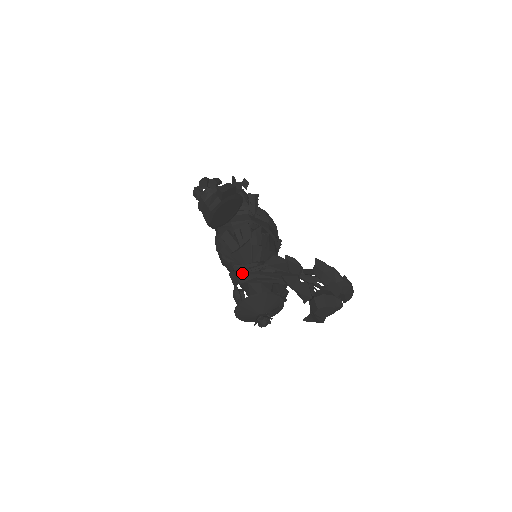
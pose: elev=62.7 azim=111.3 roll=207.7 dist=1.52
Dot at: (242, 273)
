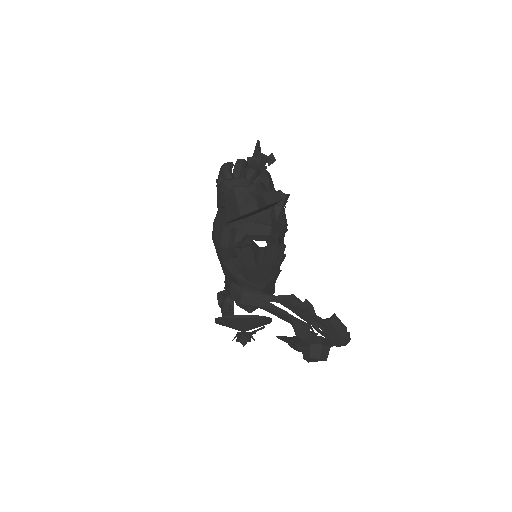
Dot at: (248, 295)
